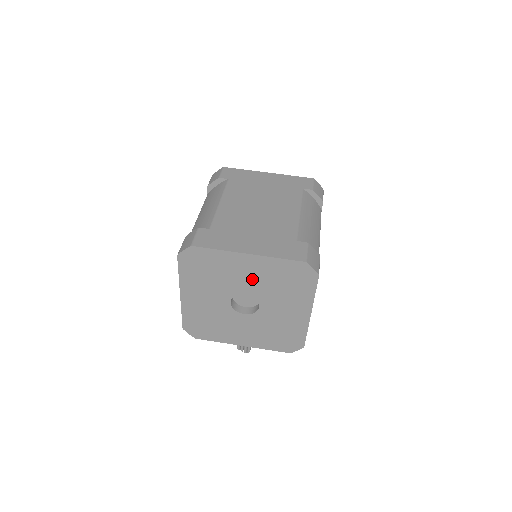
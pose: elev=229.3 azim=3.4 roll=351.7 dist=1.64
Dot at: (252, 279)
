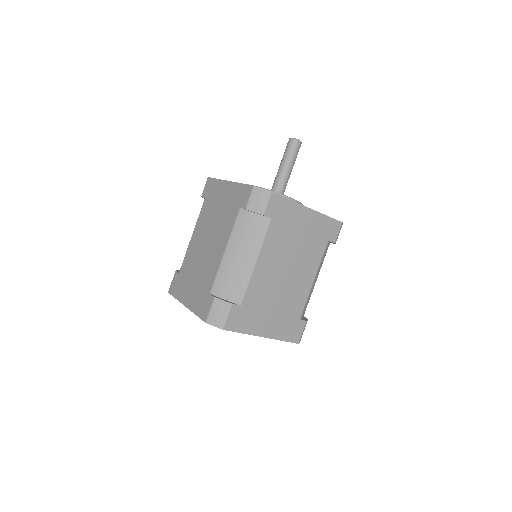
Dot at: occluded
